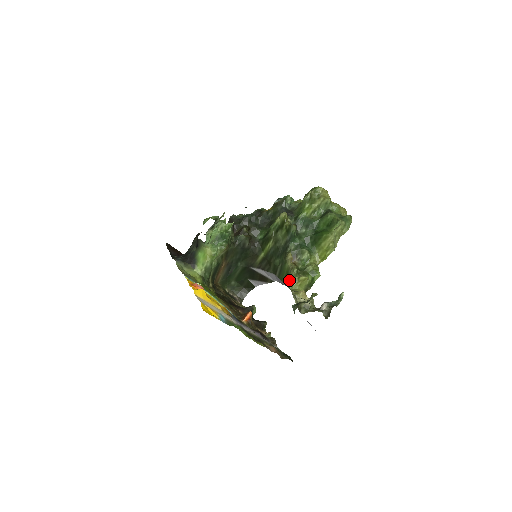
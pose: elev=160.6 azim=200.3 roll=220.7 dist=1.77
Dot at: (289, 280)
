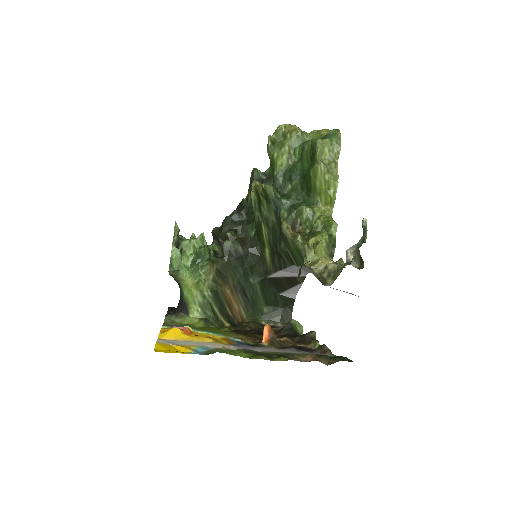
Dot at: (302, 256)
